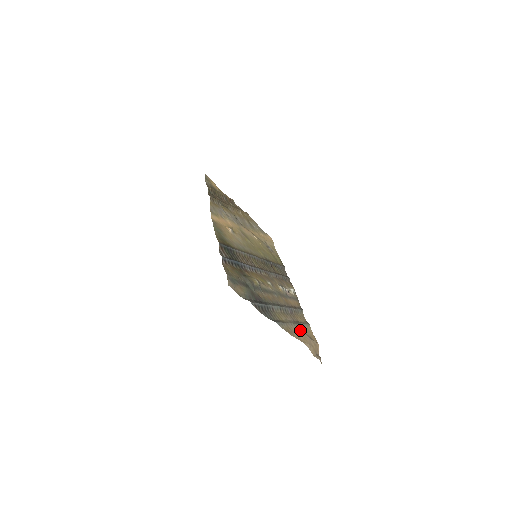
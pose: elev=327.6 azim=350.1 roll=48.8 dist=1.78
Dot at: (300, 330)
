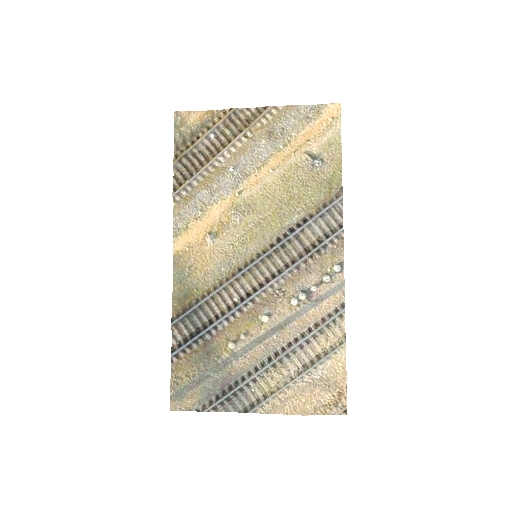
Dot at: (306, 384)
